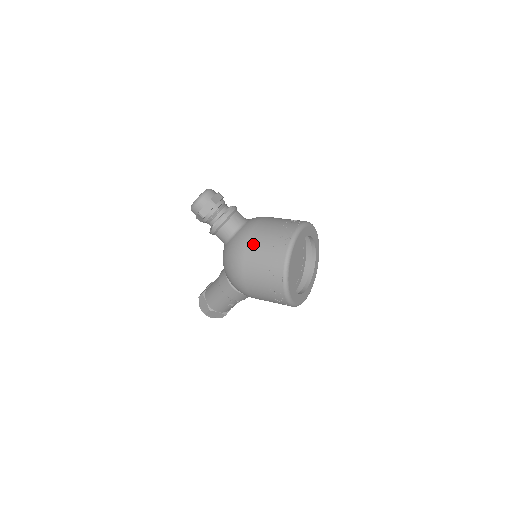
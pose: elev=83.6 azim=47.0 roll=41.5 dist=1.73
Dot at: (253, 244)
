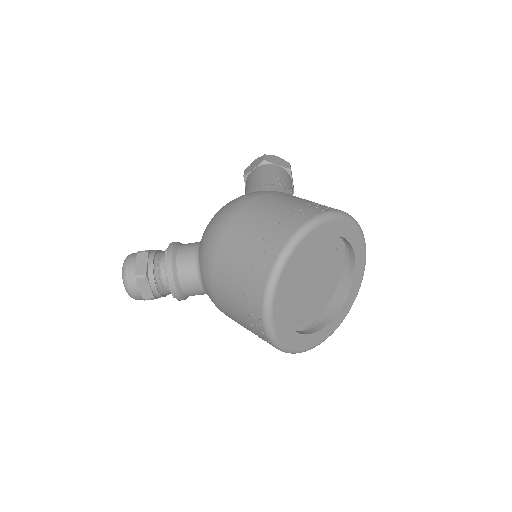
Dot at: occluded
